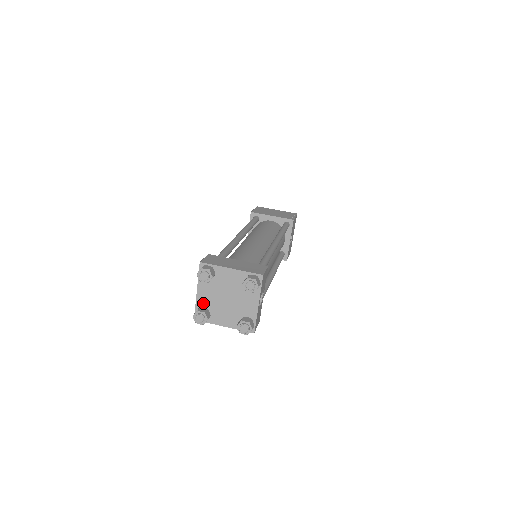
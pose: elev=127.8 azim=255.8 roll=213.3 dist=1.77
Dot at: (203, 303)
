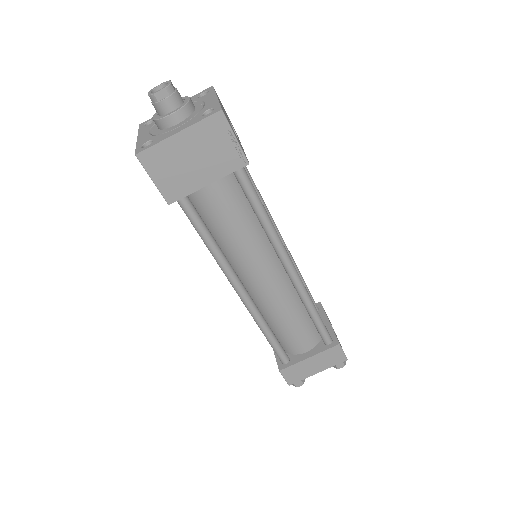
Dot at: occluded
